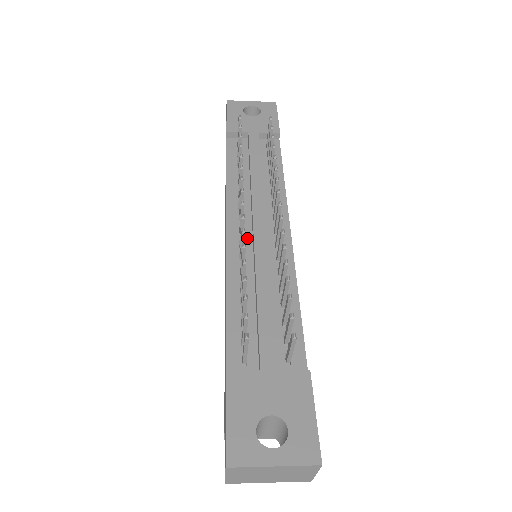
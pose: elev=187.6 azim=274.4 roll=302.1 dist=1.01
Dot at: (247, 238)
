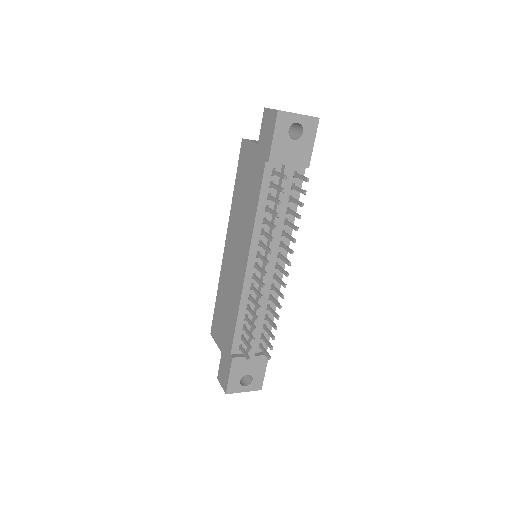
Dot at: (258, 272)
